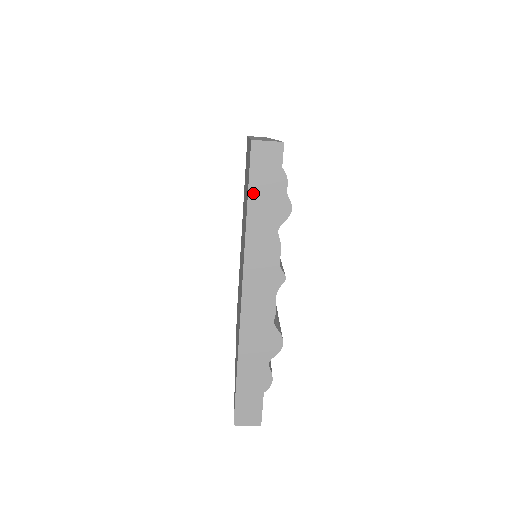
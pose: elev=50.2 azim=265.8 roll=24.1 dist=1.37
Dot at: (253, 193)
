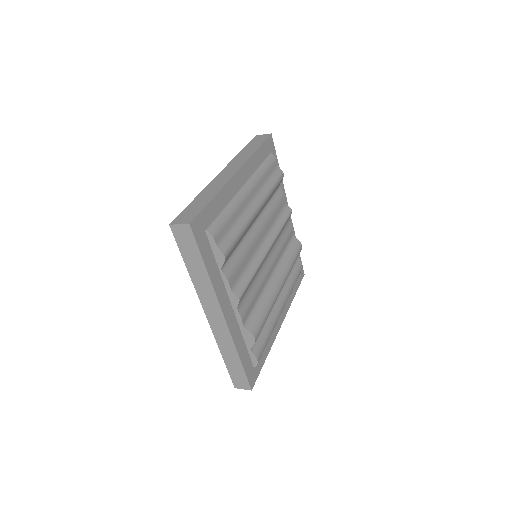
Dot at: (185, 257)
